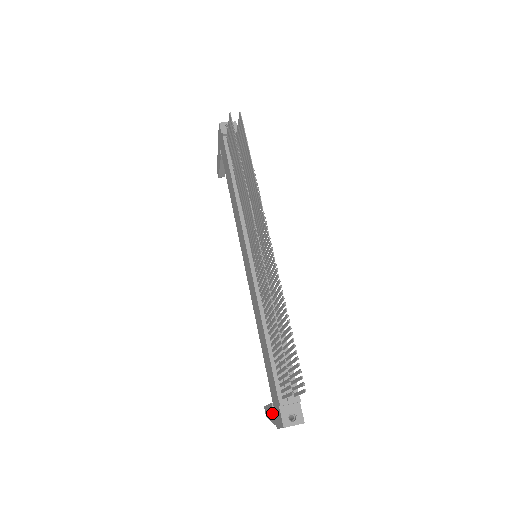
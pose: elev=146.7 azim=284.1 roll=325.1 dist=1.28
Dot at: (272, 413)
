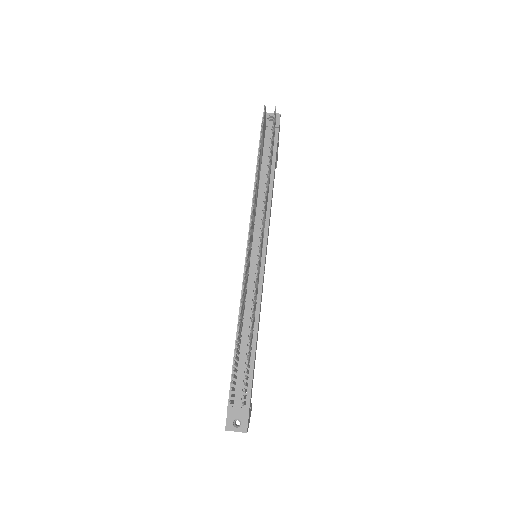
Dot at: occluded
